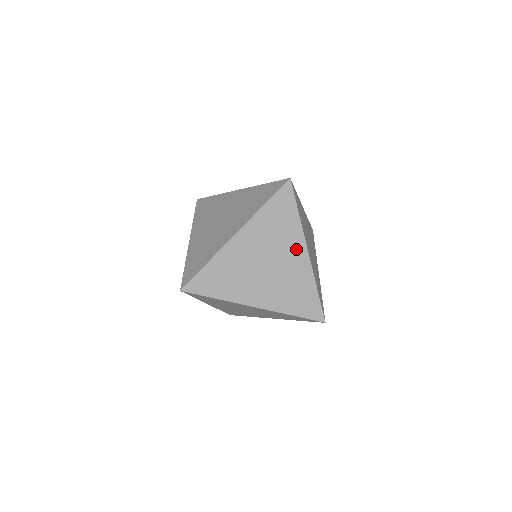
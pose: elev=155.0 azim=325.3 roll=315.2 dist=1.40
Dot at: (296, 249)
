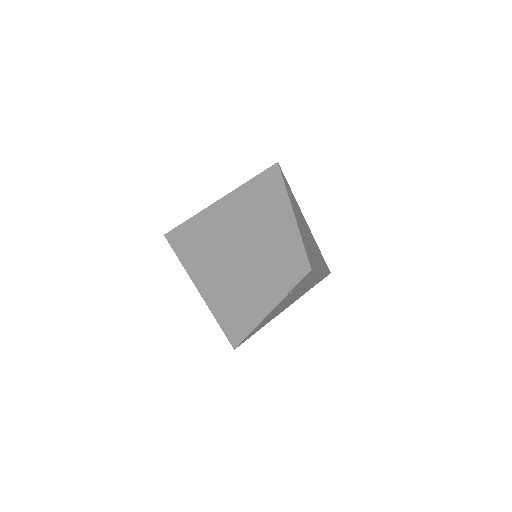
Dot at: (280, 207)
